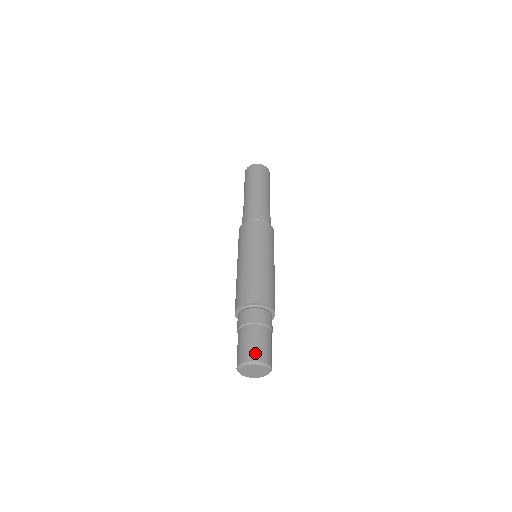
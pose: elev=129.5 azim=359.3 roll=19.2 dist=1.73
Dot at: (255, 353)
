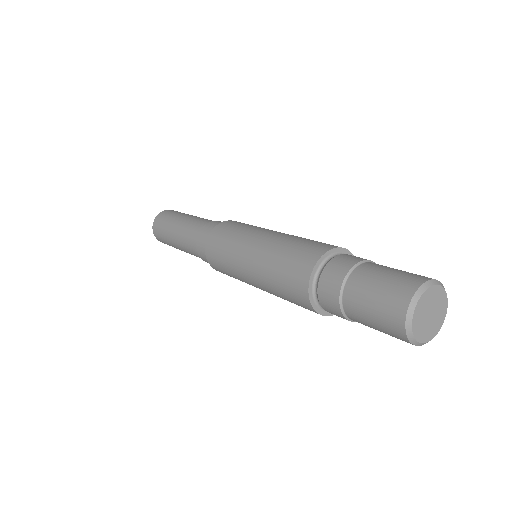
Dot at: (412, 276)
